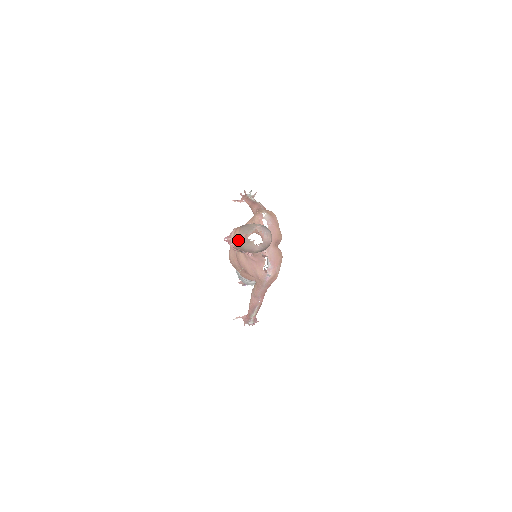
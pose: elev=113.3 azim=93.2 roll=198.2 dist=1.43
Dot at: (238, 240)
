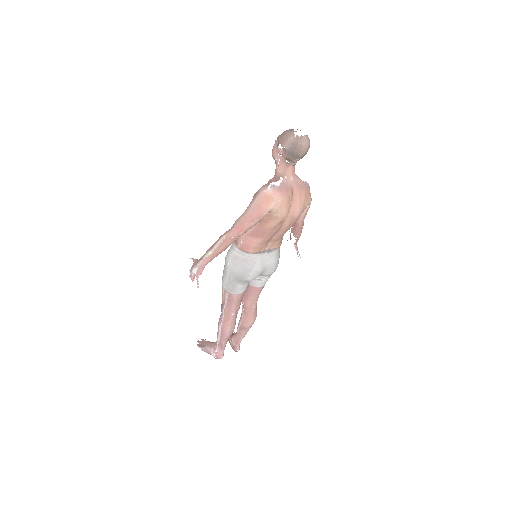
Dot at: (287, 130)
